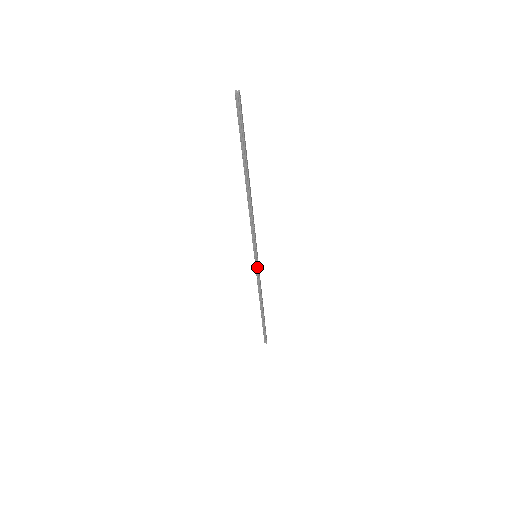
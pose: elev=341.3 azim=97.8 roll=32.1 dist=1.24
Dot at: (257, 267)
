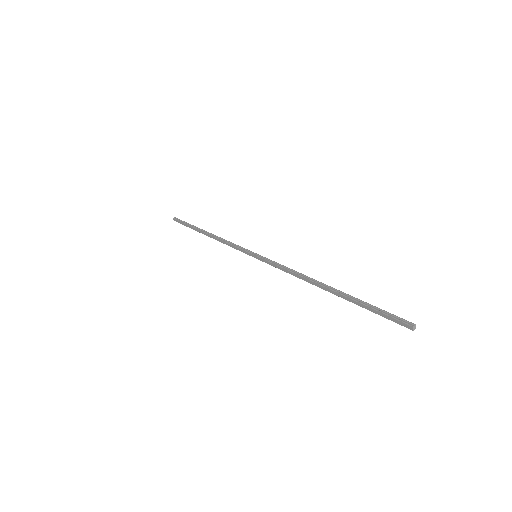
Dot at: (247, 253)
